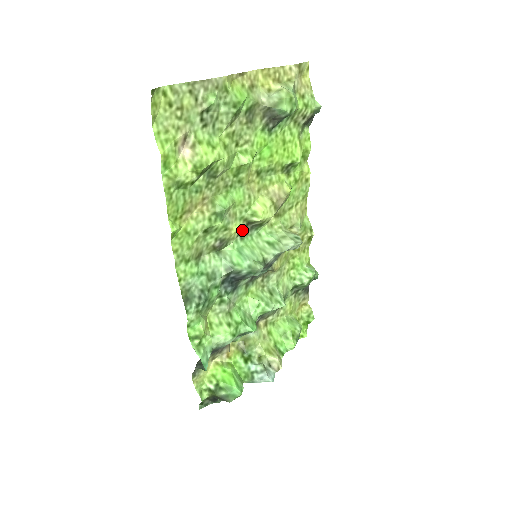
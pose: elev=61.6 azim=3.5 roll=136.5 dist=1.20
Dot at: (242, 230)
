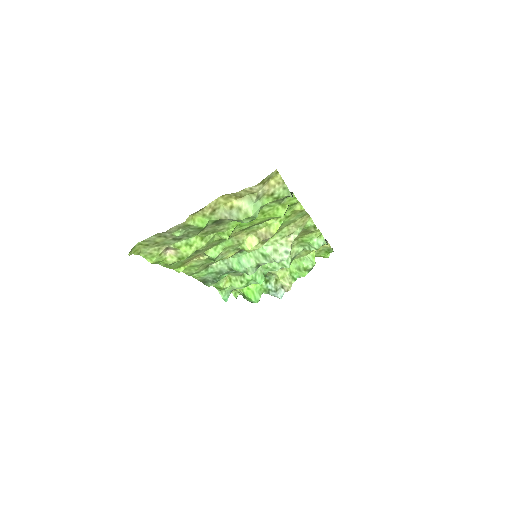
Dot at: (239, 250)
